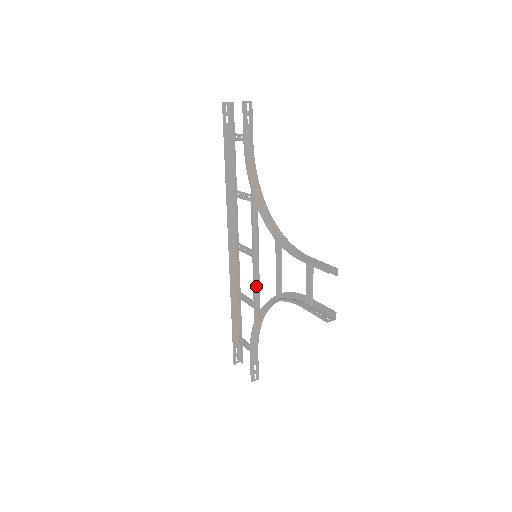
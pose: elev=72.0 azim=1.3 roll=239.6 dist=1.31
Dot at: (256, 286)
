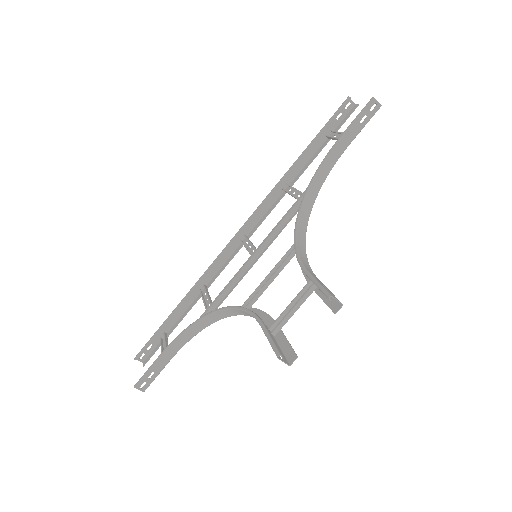
Dot at: (229, 288)
